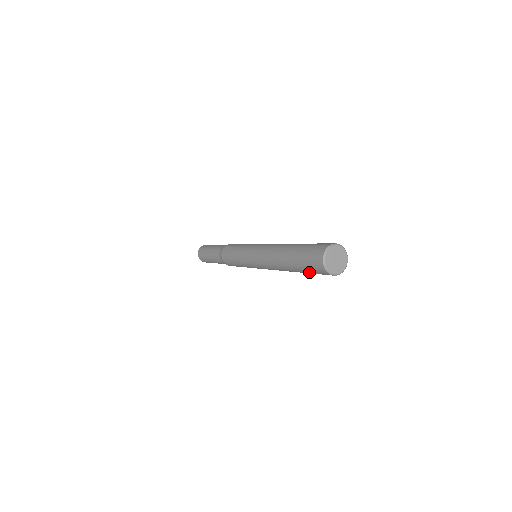
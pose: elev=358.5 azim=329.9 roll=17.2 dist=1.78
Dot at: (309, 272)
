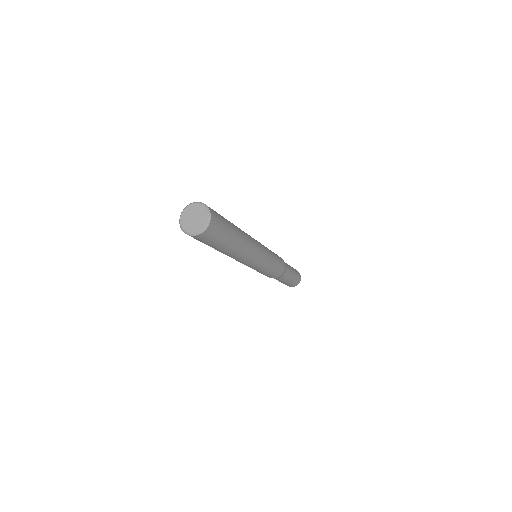
Dot at: occluded
